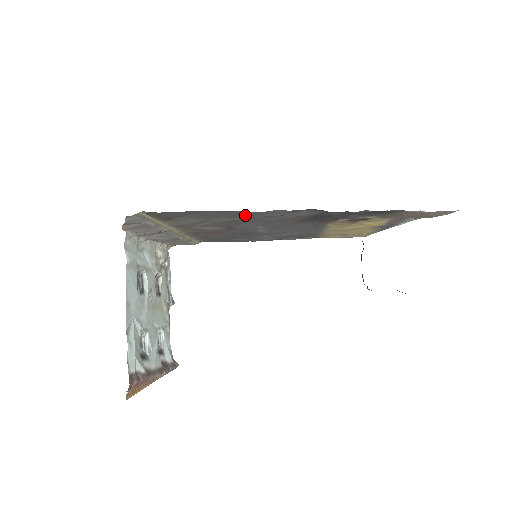
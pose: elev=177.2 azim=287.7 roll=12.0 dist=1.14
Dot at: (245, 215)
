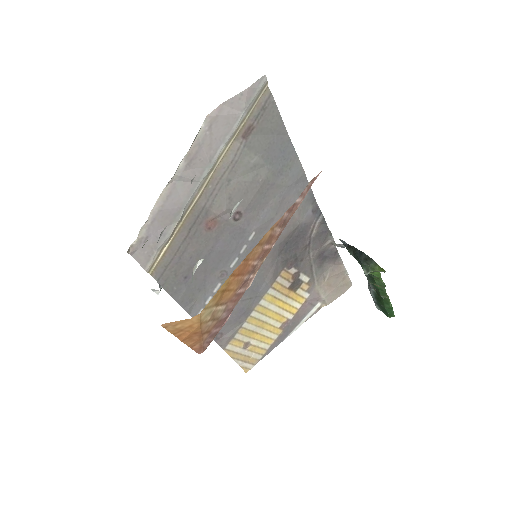
Dot at: (288, 174)
